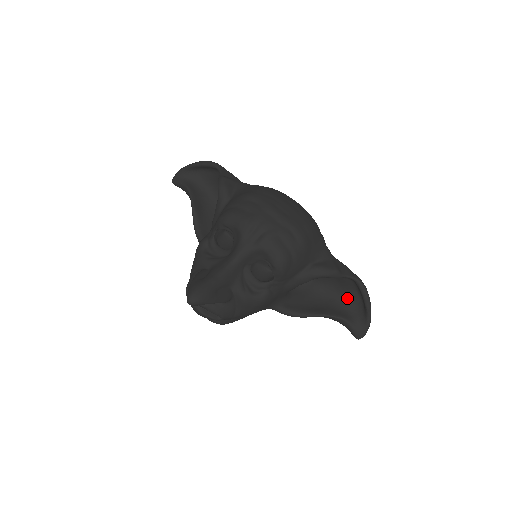
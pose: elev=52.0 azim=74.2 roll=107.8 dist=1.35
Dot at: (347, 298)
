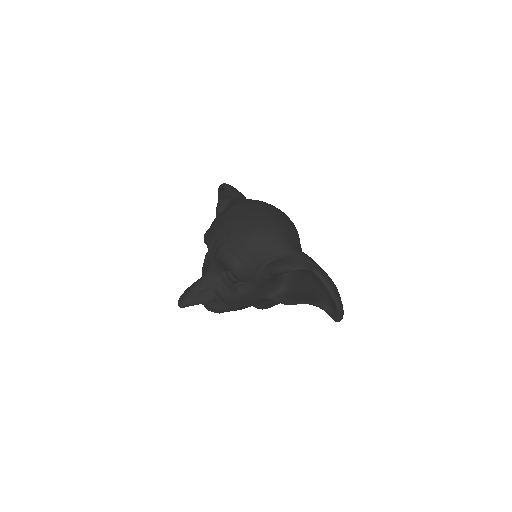
Dot at: occluded
